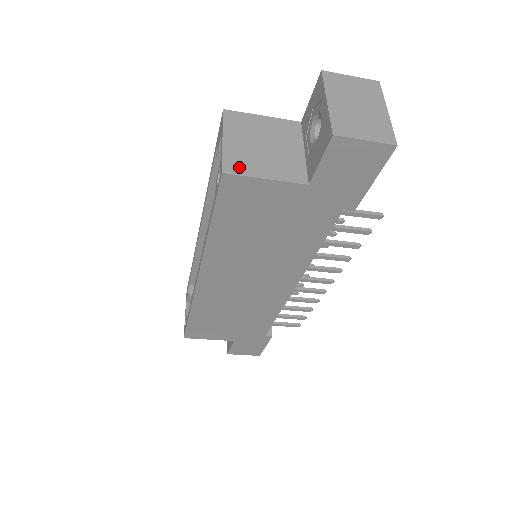
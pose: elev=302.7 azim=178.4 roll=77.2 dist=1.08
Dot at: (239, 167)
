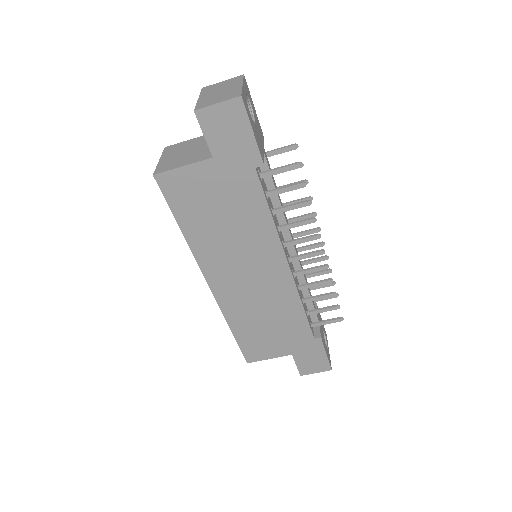
Dot at: (165, 168)
